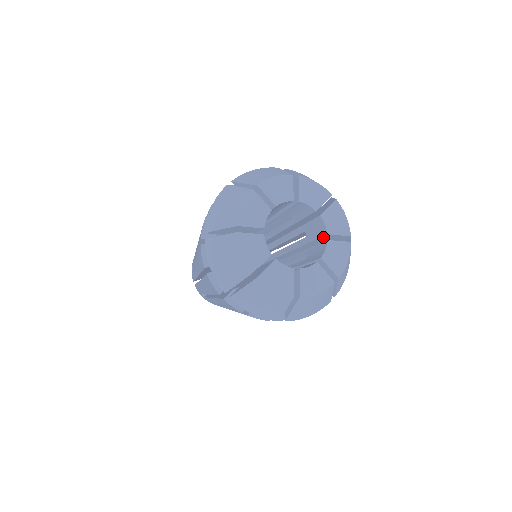
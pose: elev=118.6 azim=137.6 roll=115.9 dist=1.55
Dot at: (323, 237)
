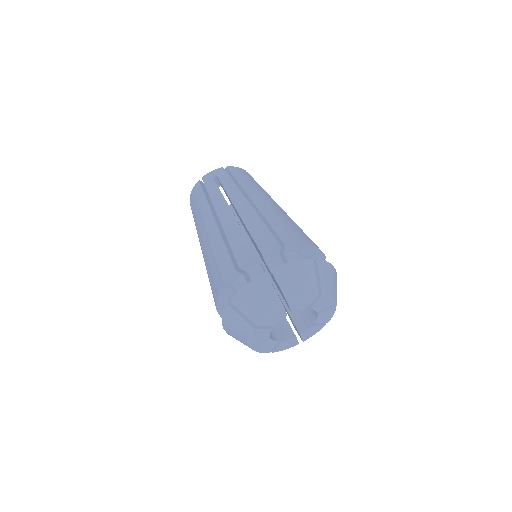
Dot at: (311, 314)
